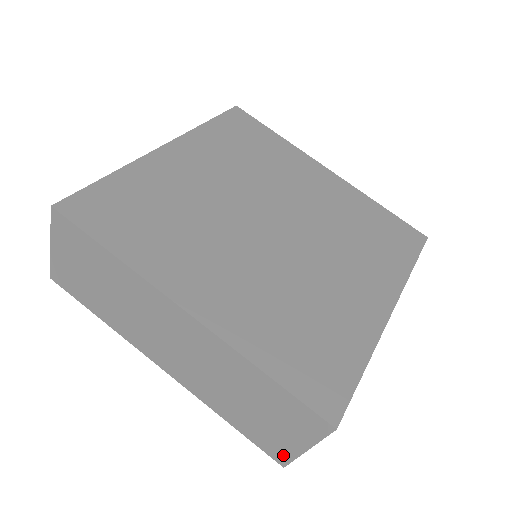
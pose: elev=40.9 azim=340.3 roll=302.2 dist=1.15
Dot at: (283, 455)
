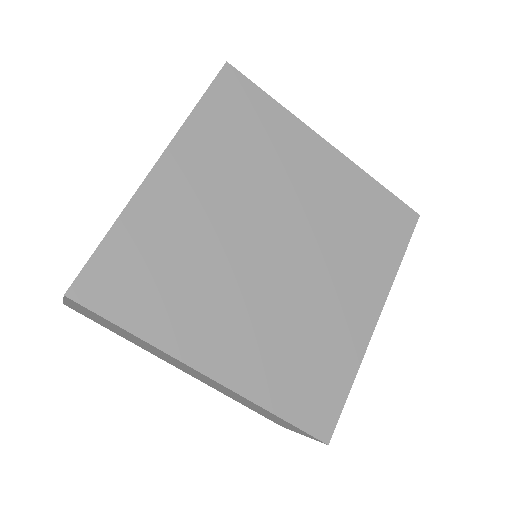
Dot at: occluded
